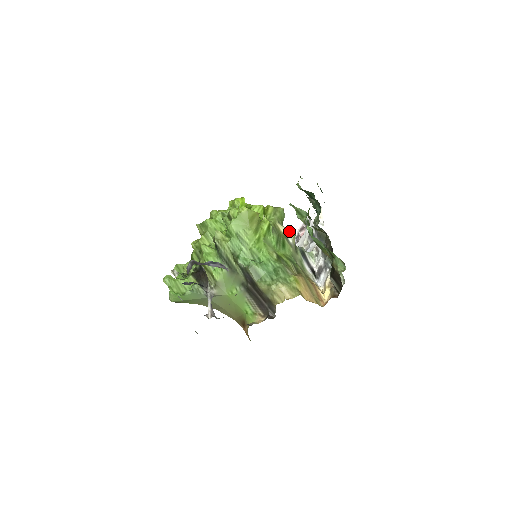
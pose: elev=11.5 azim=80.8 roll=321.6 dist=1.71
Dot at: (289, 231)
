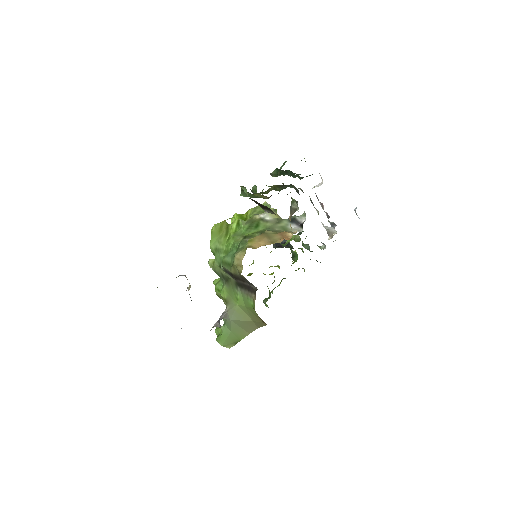
Dot at: (265, 213)
